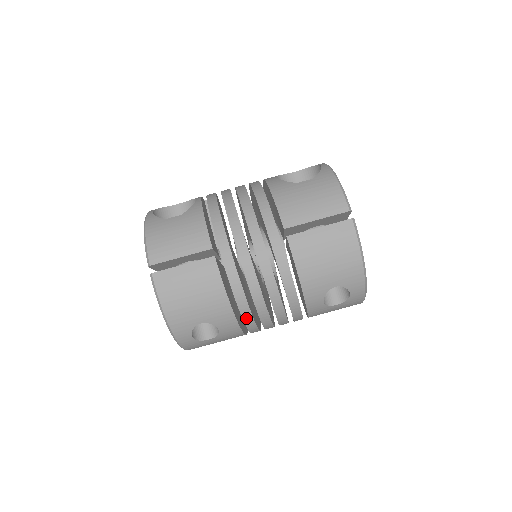
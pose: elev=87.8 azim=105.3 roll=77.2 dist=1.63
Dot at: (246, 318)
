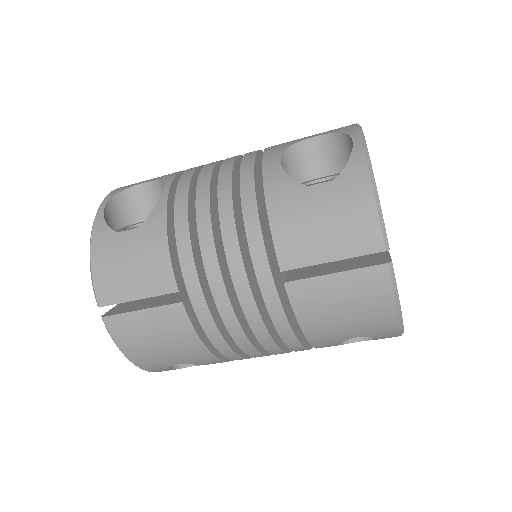
Dot at: (235, 359)
